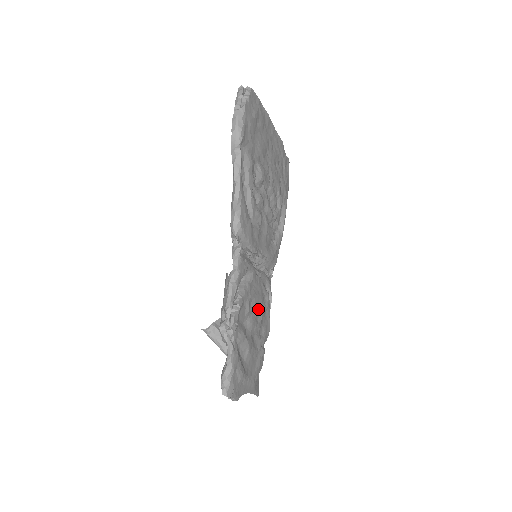
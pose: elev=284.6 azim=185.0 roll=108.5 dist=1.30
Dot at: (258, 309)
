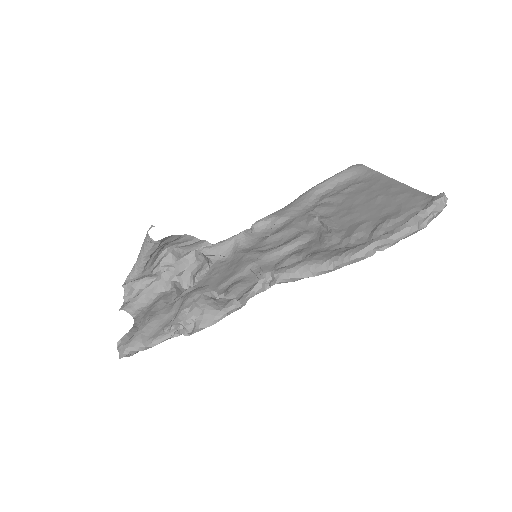
Dot at: occluded
